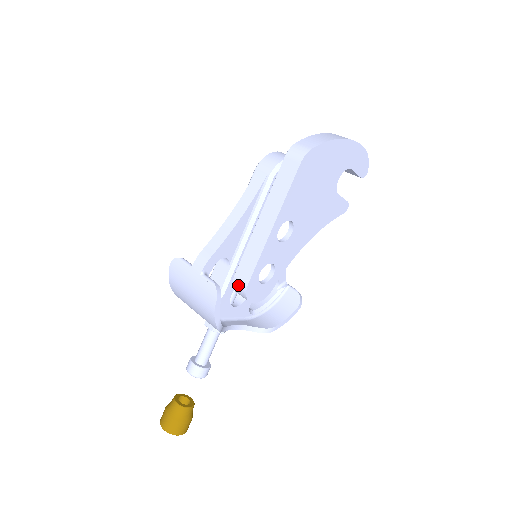
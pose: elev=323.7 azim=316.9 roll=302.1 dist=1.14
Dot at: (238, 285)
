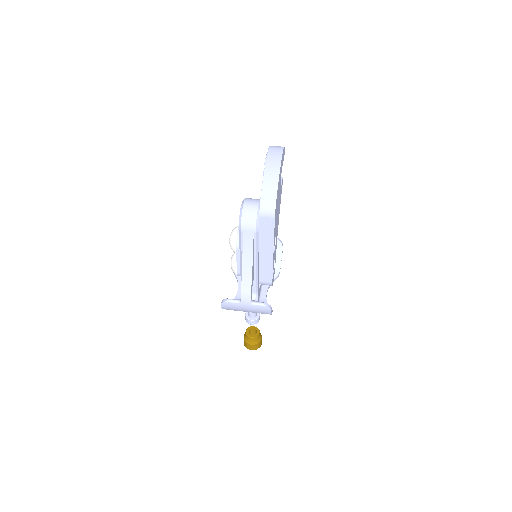
Dot at: (264, 284)
